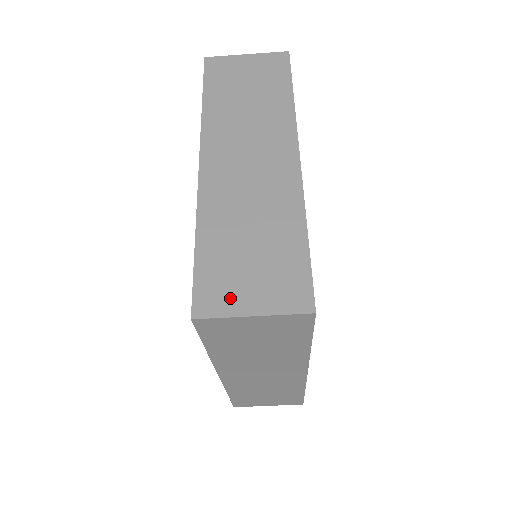
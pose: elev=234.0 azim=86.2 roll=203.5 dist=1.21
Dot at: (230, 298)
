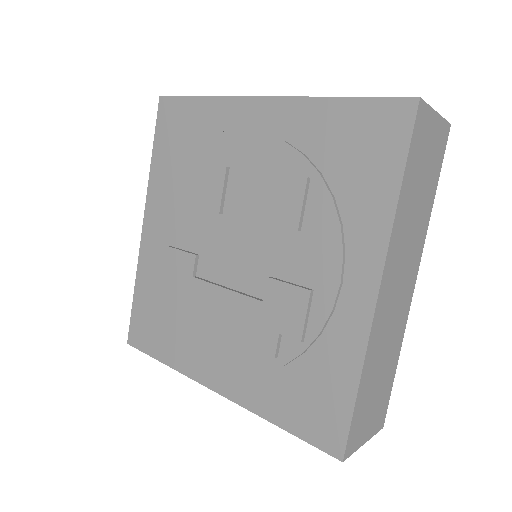
Dot at: (361, 434)
